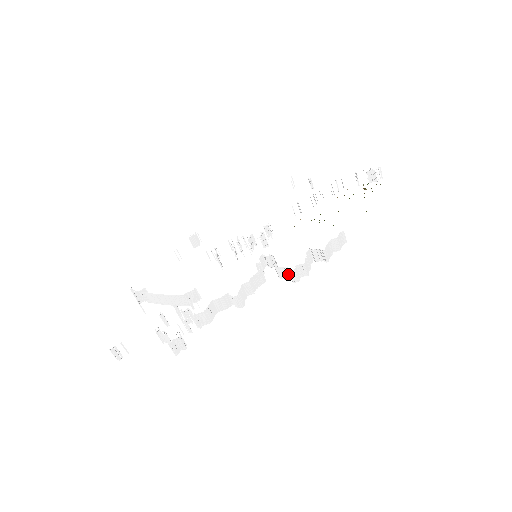
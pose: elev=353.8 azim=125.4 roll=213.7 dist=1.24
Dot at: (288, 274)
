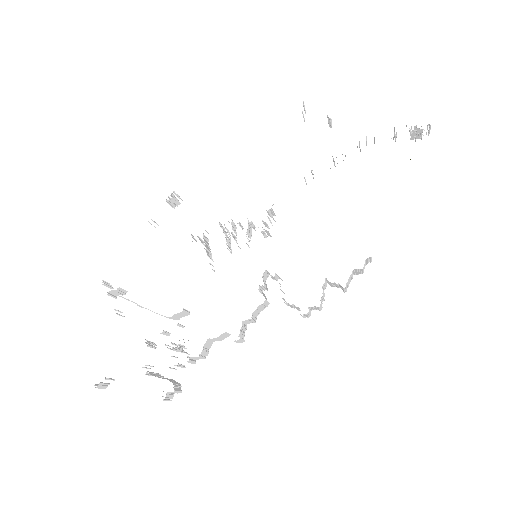
Dot at: (298, 309)
